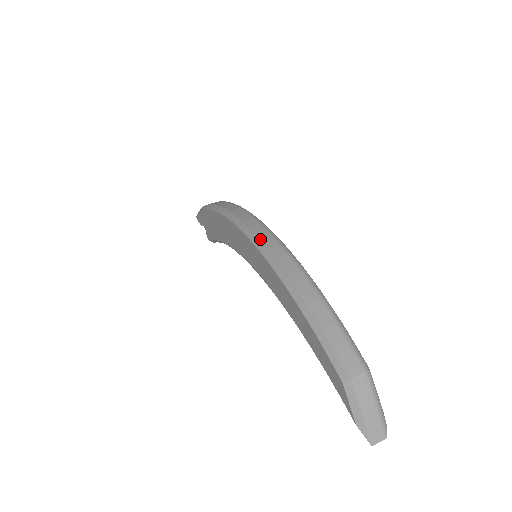
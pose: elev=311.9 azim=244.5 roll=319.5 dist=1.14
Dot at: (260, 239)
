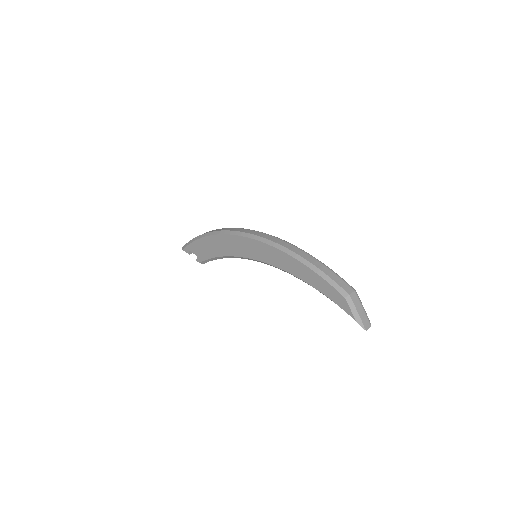
Dot at: (268, 239)
